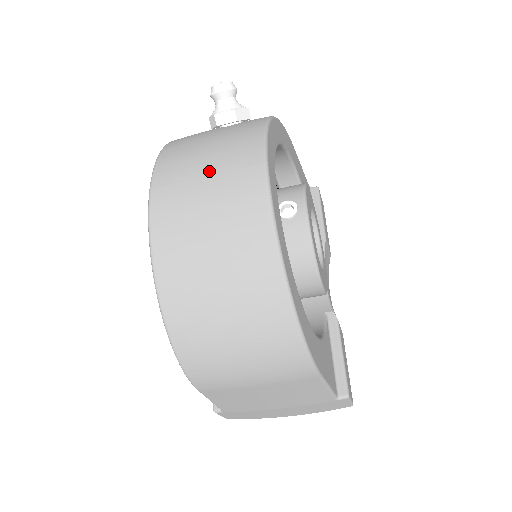
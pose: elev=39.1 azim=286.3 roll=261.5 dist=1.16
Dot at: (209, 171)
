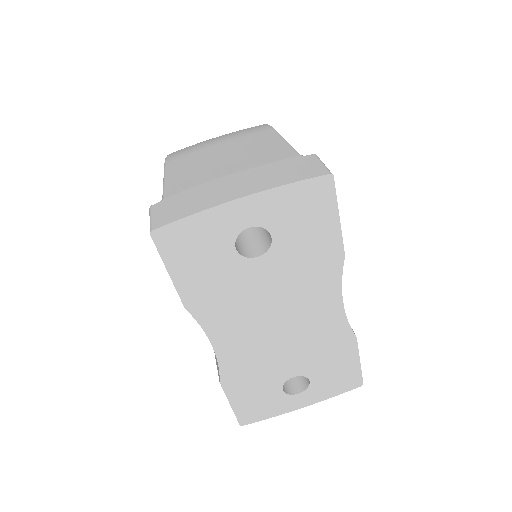
Dot at: occluded
